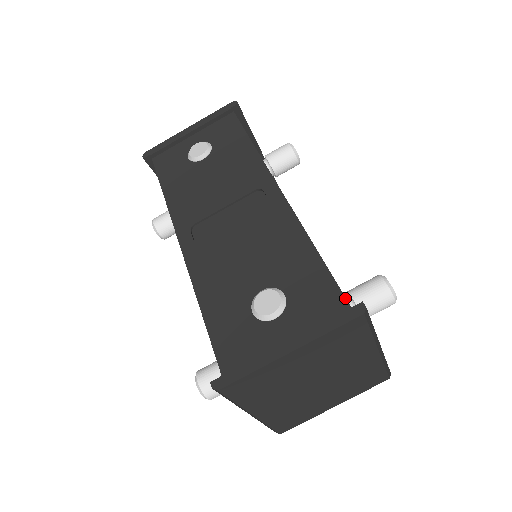
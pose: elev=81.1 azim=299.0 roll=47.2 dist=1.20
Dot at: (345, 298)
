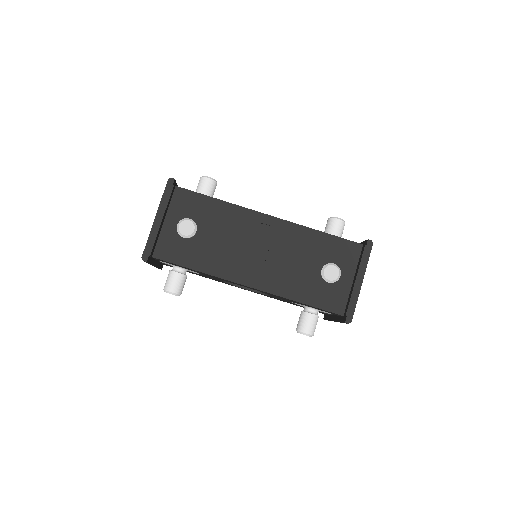
Dot at: (358, 243)
